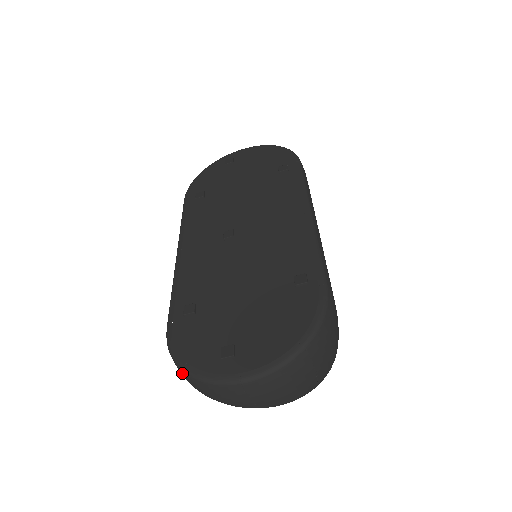
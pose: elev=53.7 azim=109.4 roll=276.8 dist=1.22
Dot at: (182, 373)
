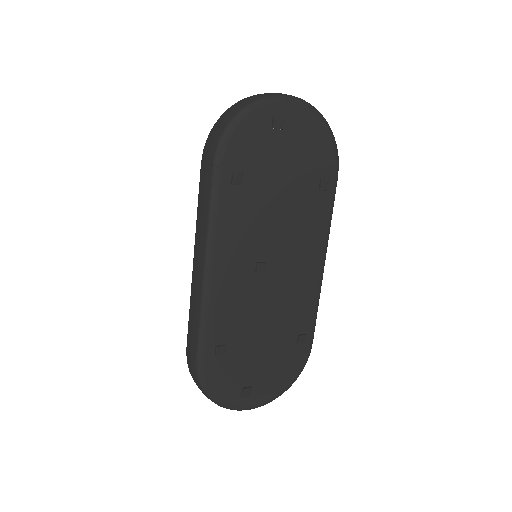
Dot at: (206, 396)
